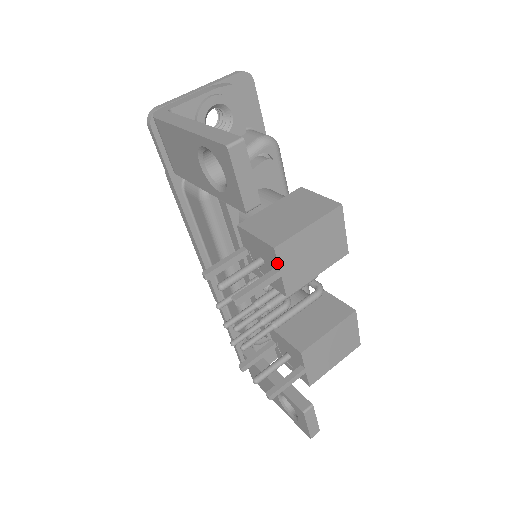
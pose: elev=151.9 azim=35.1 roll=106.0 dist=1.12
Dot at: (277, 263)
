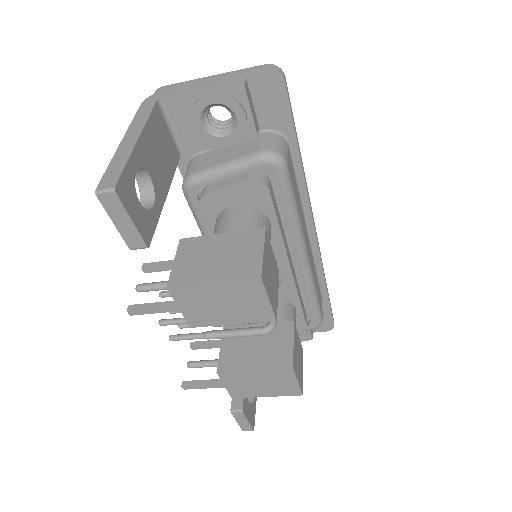
Dot at: (174, 299)
